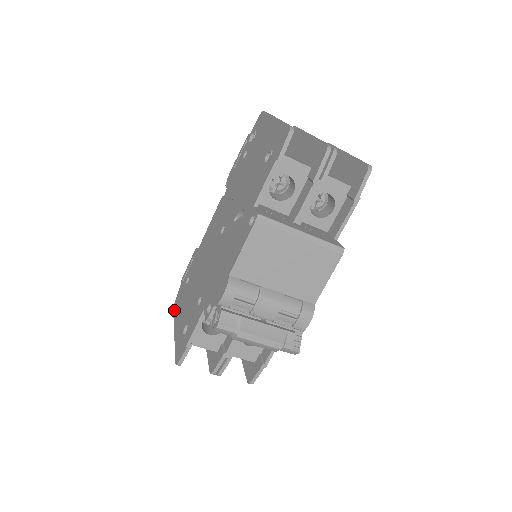
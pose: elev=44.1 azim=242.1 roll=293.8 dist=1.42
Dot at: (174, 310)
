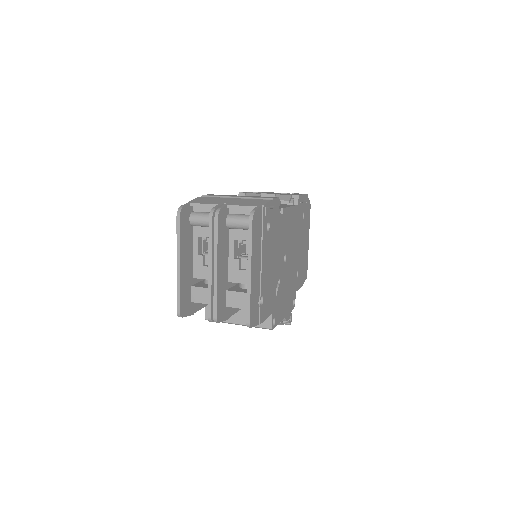
Dot at: occluded
